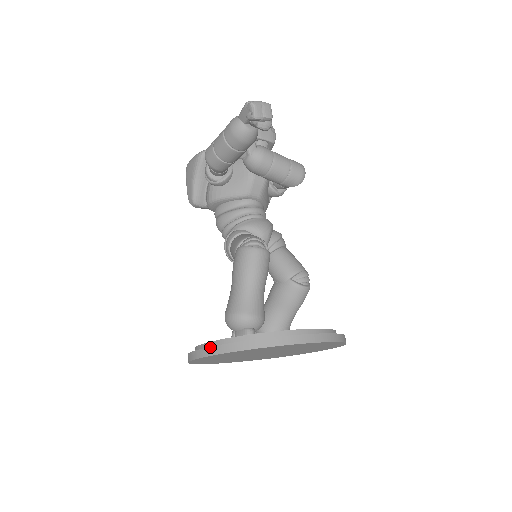
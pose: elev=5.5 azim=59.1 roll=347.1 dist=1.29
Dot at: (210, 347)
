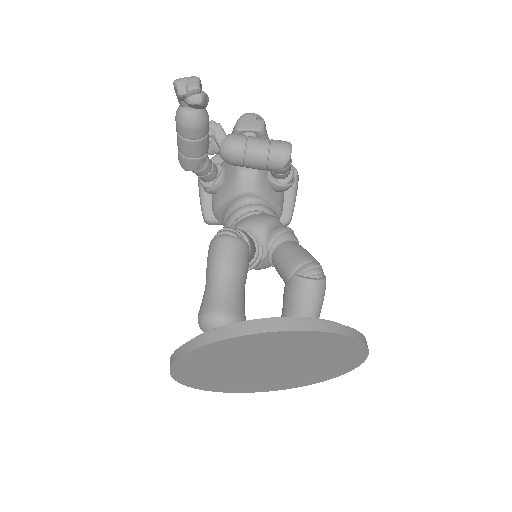
Dot at: (172, 355)
